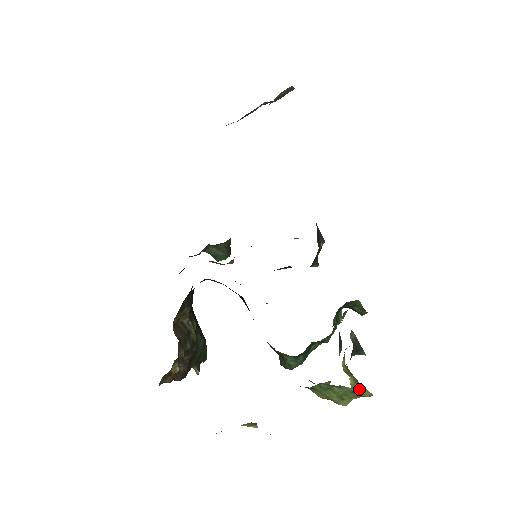
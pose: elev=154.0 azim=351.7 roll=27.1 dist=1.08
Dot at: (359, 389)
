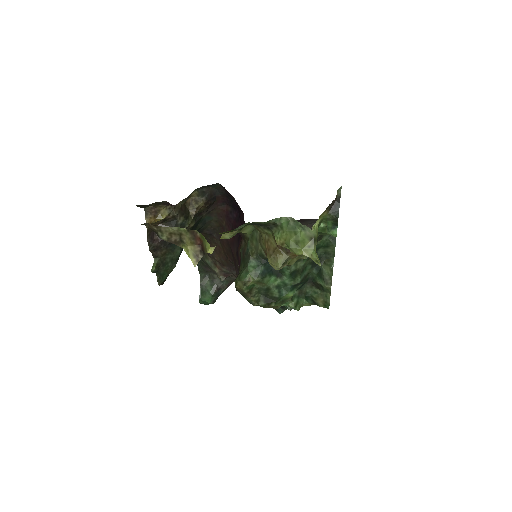
Dot at: (316, 244)
